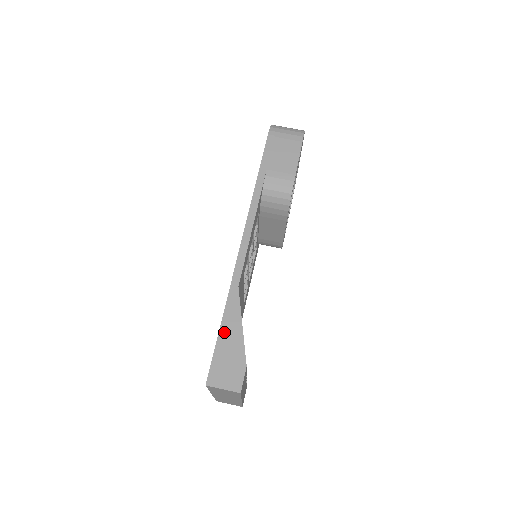
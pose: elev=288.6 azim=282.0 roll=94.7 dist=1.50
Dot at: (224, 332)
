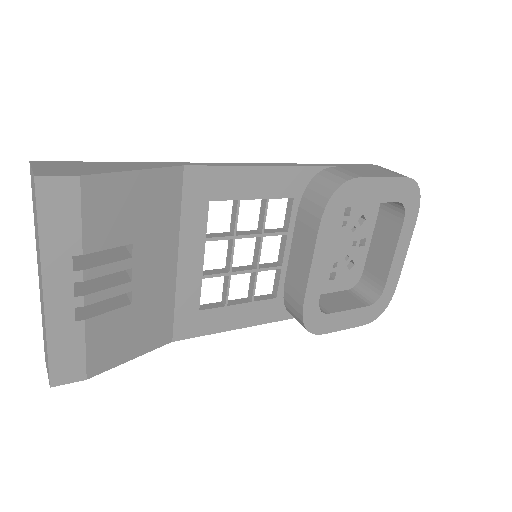
Dot at: (115, 163)
